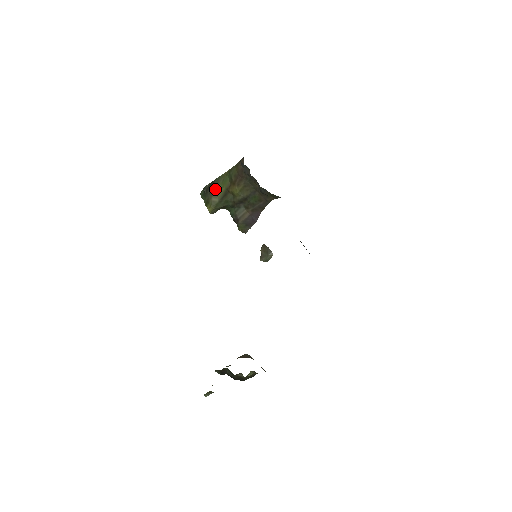
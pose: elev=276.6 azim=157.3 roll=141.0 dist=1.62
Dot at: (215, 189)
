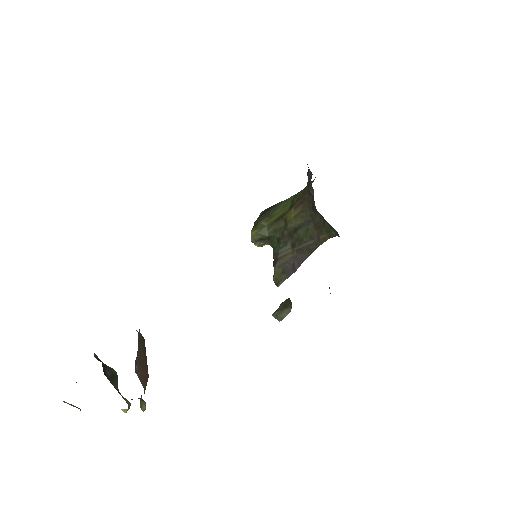
Dot at: (271, 213)
